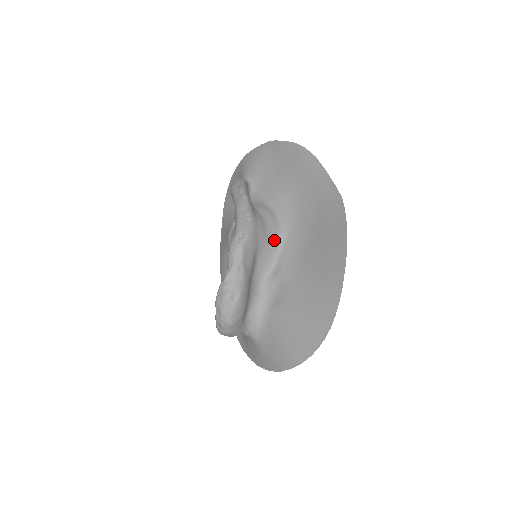
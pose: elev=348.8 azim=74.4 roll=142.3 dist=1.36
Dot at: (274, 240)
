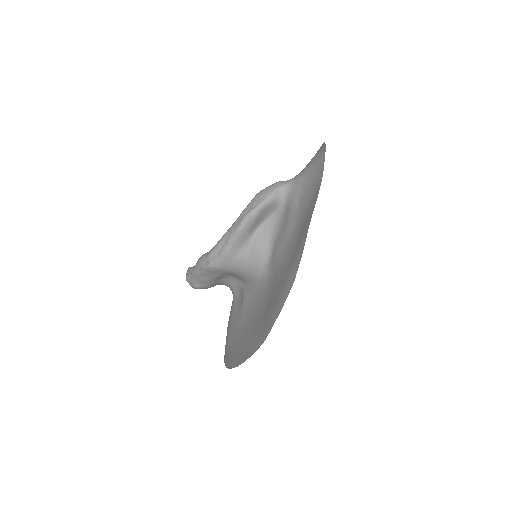
Dot at: (249, 276)
